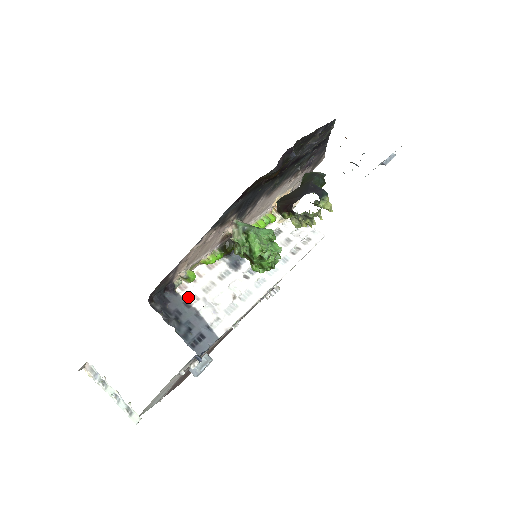
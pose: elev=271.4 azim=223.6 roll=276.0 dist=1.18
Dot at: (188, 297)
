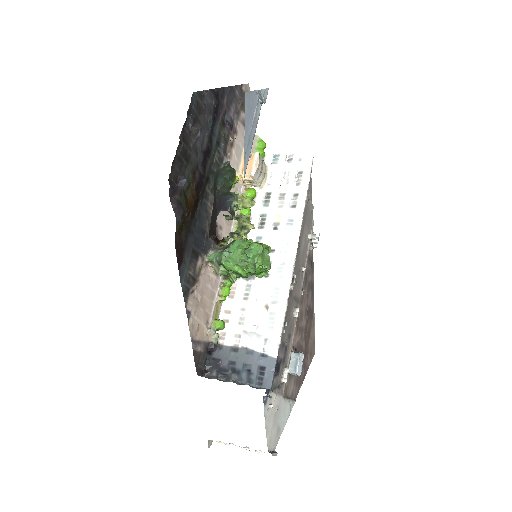
Dot at: (231, 342)
